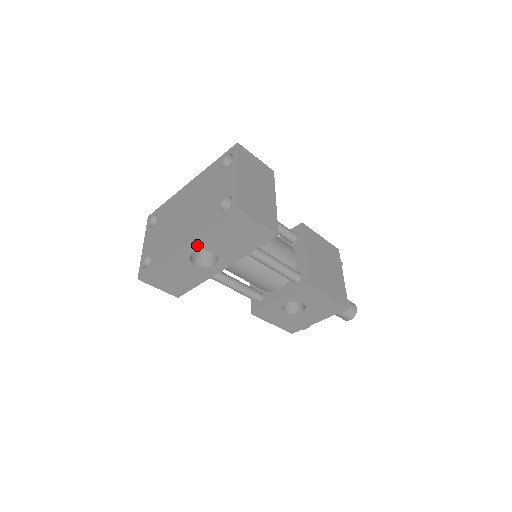
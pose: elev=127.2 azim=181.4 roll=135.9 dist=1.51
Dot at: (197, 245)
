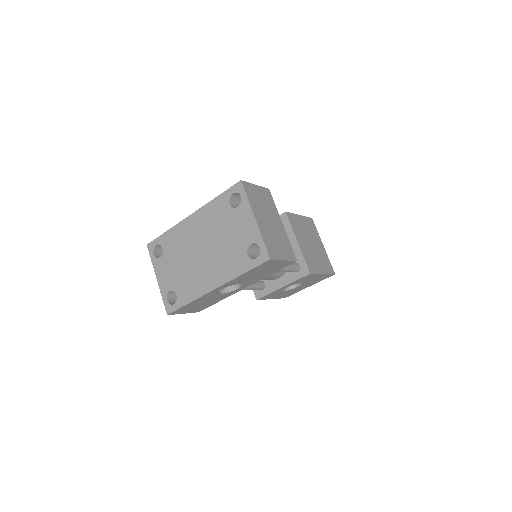
Dot at: (227, 285)
